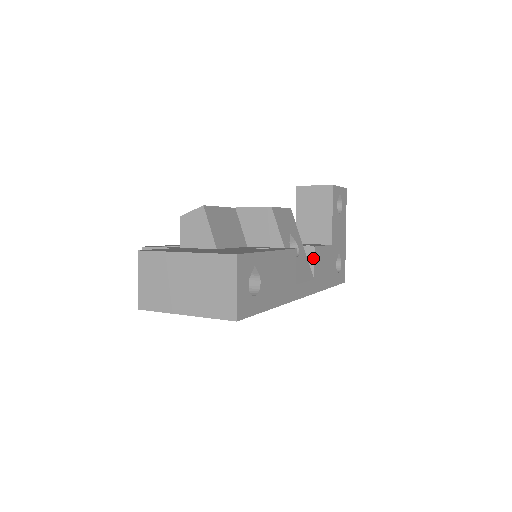
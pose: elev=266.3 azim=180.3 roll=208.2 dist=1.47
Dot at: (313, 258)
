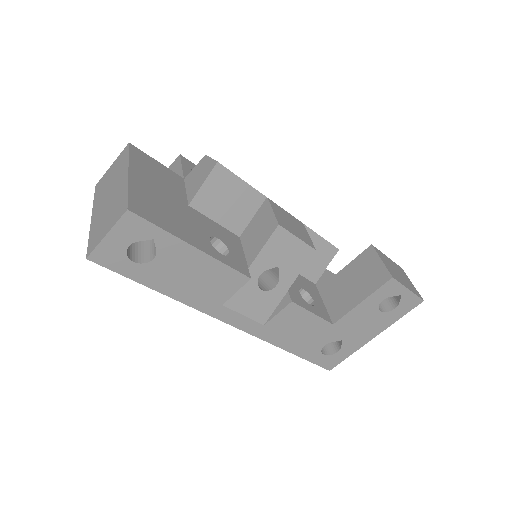
Dot at: (281, 309)
